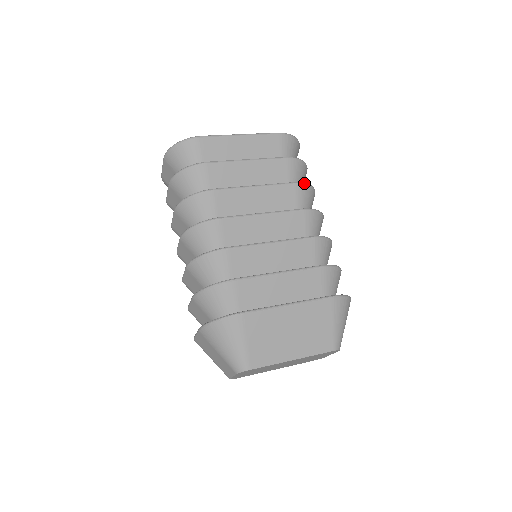
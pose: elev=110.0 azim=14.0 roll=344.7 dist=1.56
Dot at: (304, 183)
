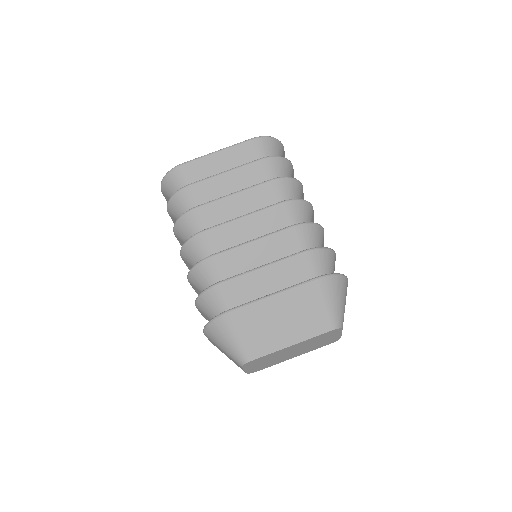
Dot at: (281, 177)
